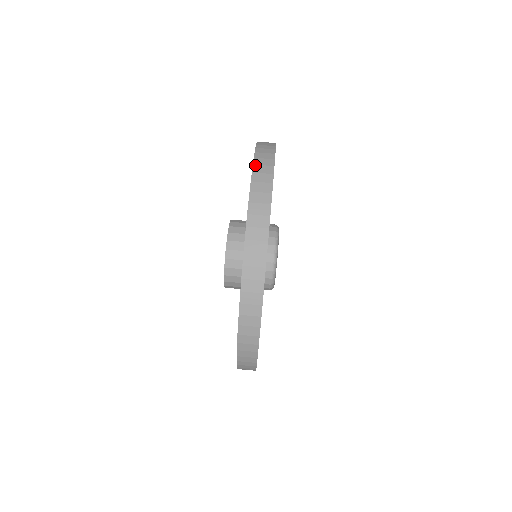
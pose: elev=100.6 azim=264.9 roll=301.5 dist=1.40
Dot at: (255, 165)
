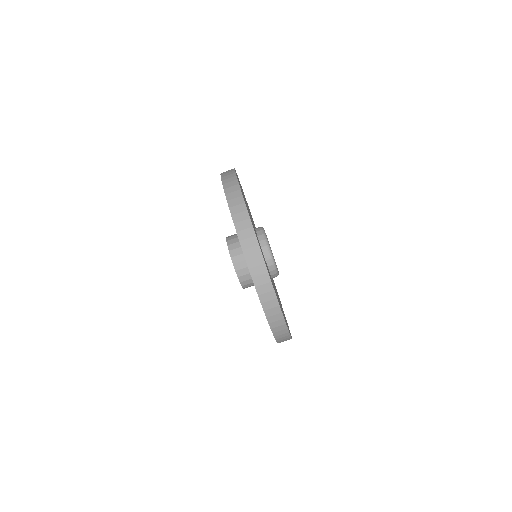
Dot at: (236, 224)
